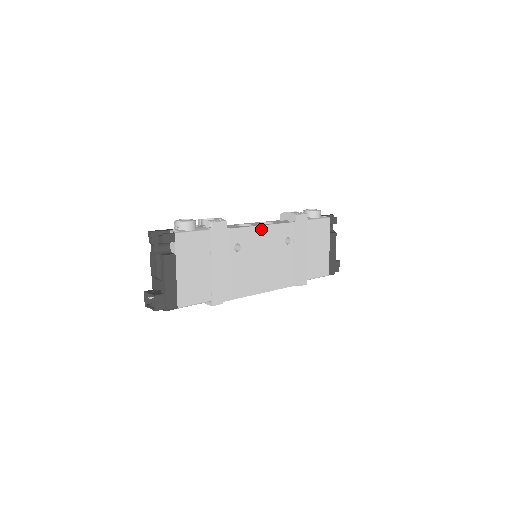
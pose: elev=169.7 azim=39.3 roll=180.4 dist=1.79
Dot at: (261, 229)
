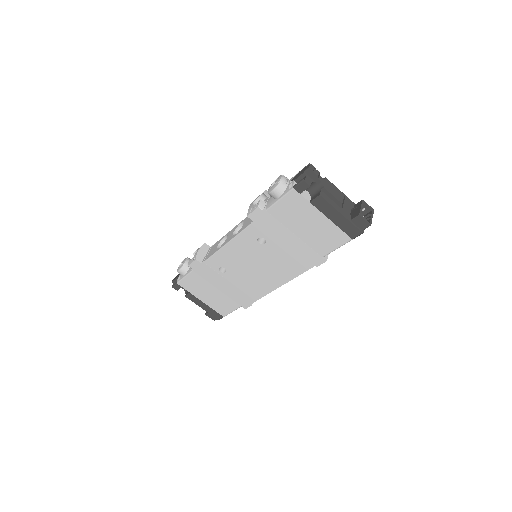
Dot at: (227, 248)
